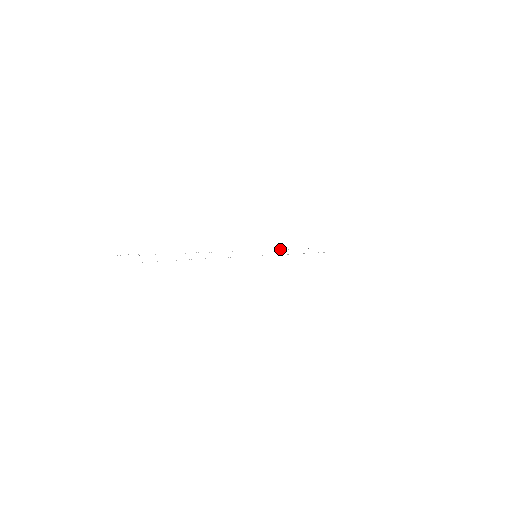
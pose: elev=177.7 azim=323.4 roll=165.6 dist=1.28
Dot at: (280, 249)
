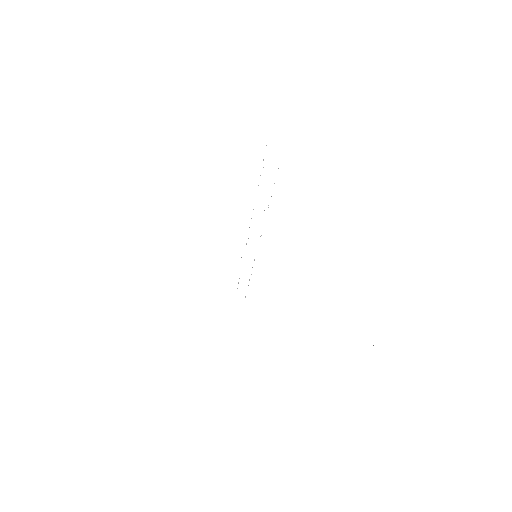
Dot at: occluded
